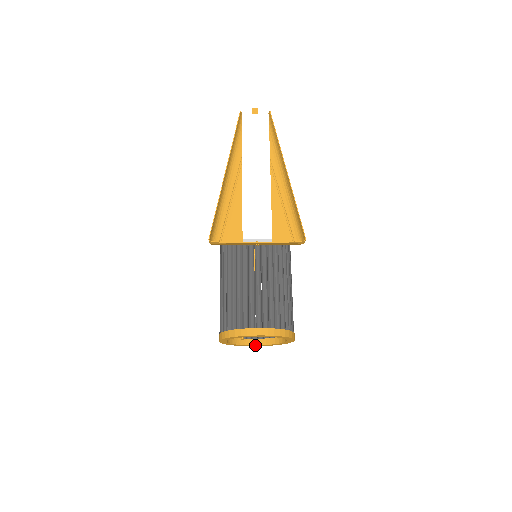
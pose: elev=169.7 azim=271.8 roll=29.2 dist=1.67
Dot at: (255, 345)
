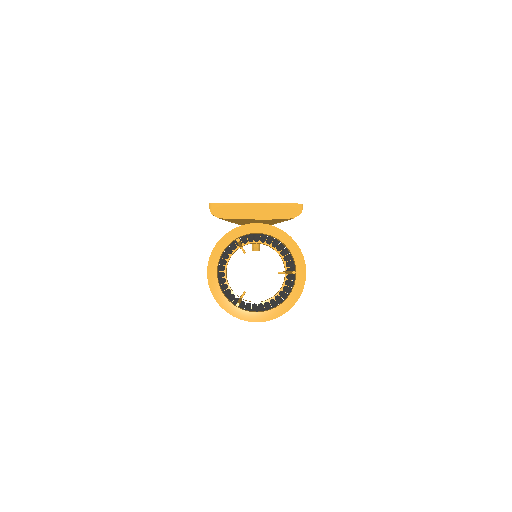
Dot at: (255, 314)
